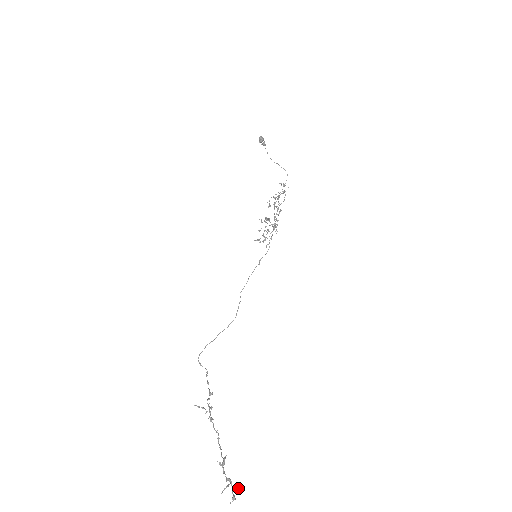
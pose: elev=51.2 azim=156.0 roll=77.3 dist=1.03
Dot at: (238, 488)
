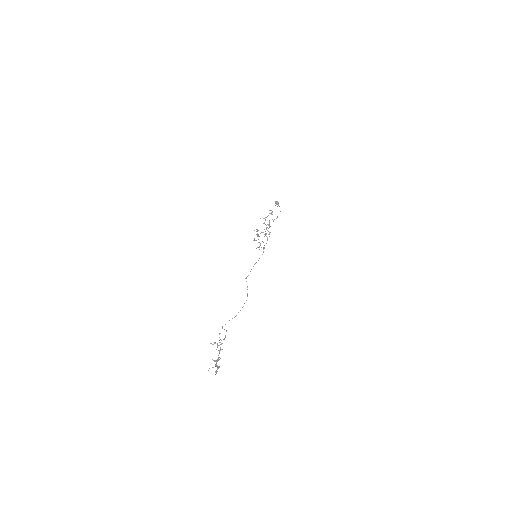
Dot at: (219, 366)
